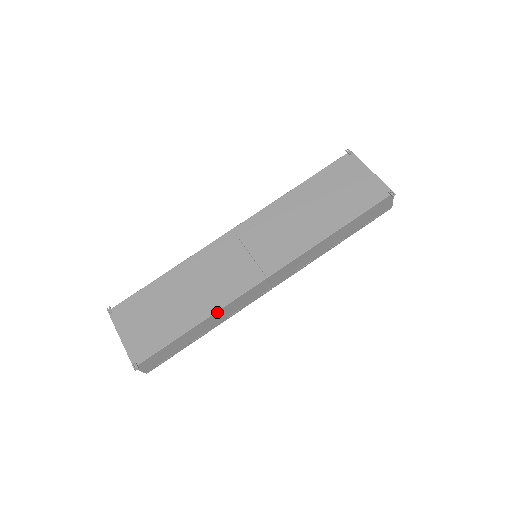
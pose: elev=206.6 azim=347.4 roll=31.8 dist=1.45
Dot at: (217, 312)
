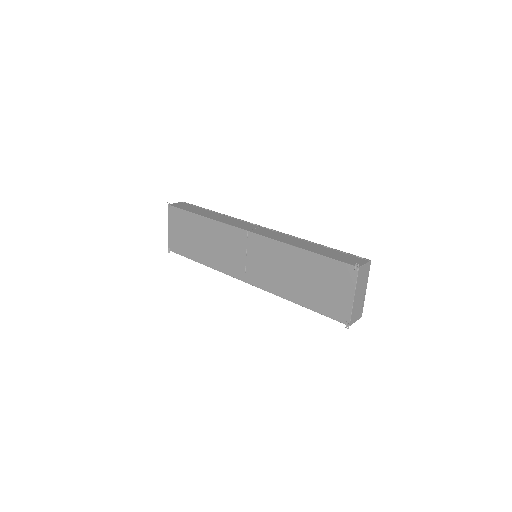
Dot at: (214, 268)
